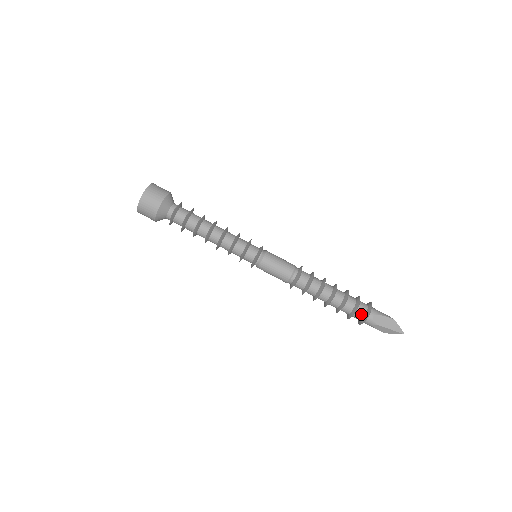
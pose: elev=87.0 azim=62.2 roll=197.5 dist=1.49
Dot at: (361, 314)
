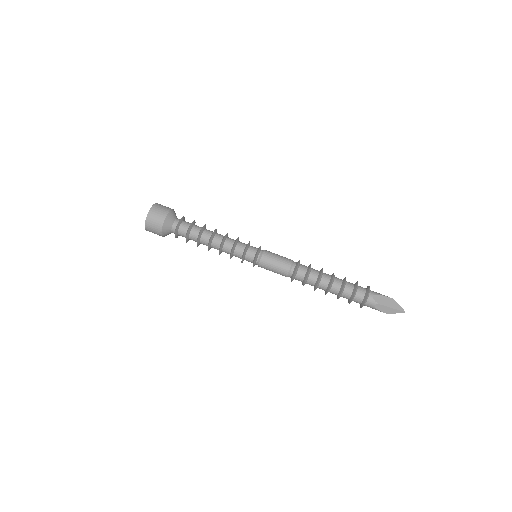
Dot at: (361, 295)
